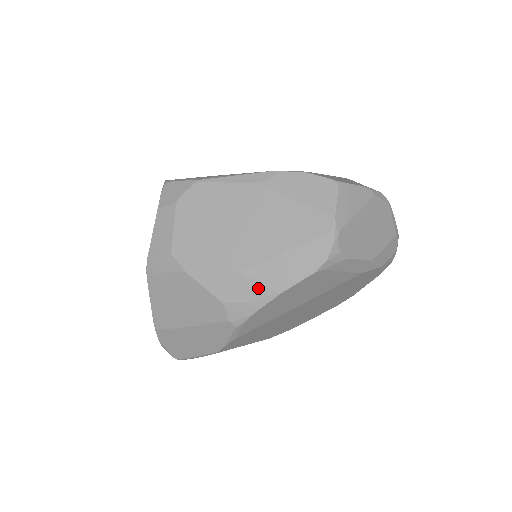
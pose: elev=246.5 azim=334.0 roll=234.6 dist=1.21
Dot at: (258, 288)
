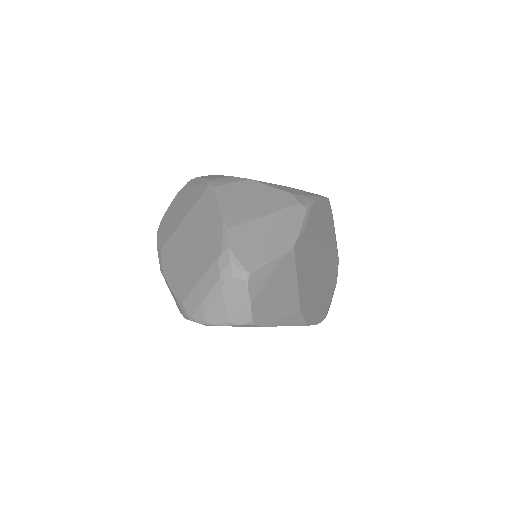
Dot at: (306, 193)
